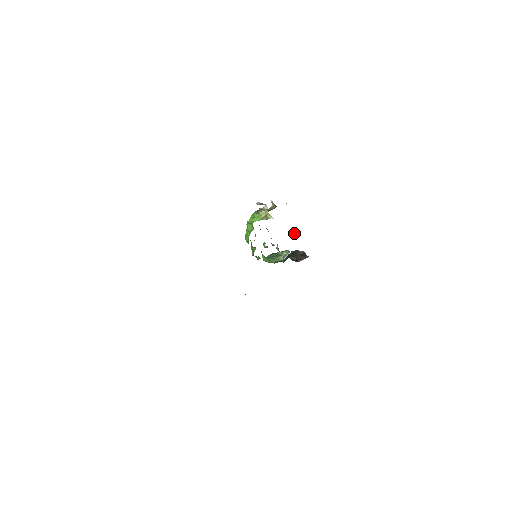
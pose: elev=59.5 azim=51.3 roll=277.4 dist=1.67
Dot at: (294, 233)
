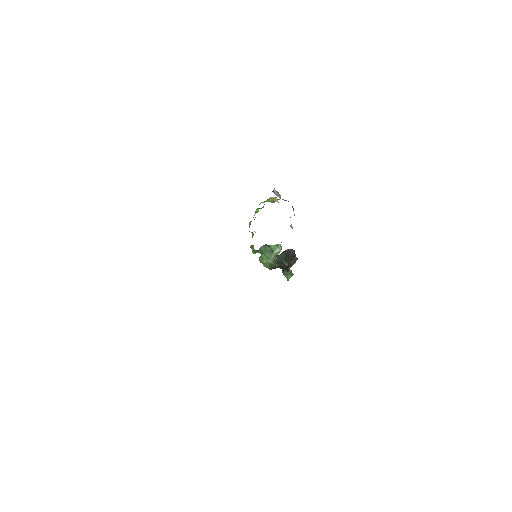
Dot at: (291, 224)
